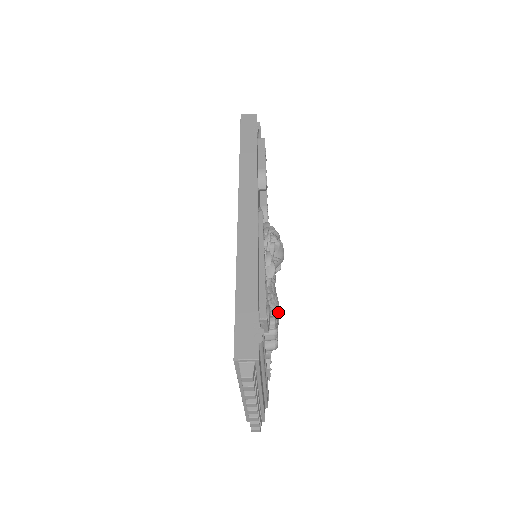
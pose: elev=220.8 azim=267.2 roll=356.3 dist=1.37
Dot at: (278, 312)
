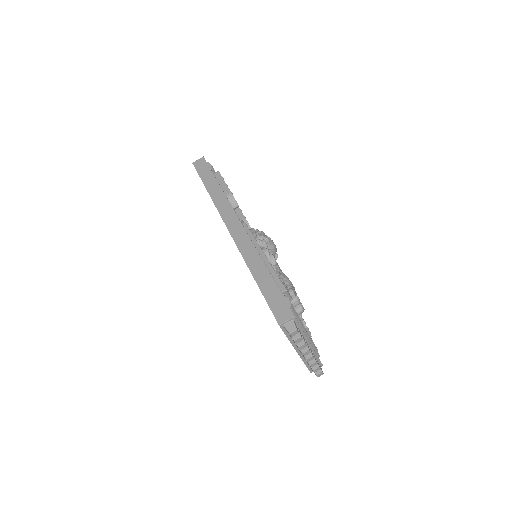
Dot at: (292, 285)
